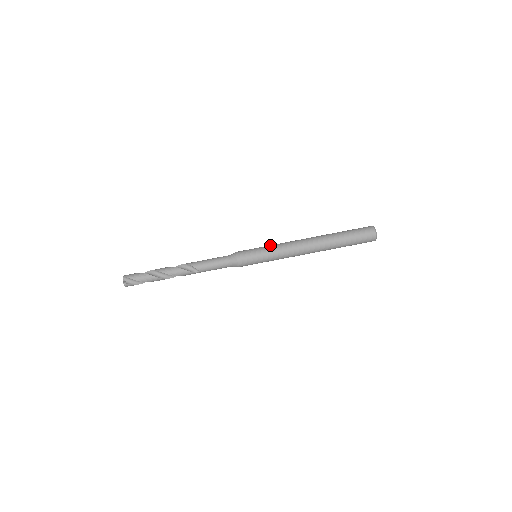
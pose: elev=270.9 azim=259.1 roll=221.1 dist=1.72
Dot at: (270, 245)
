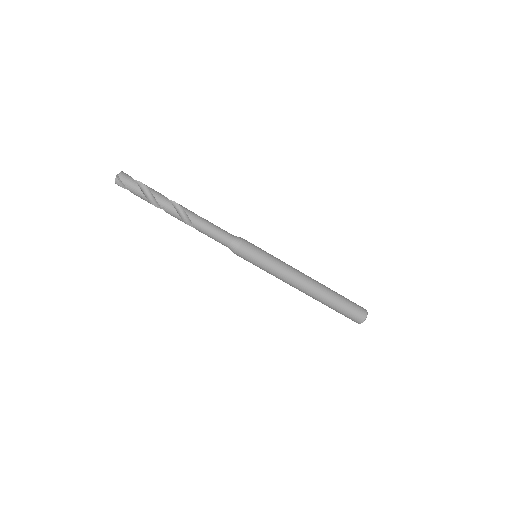
Dot at: (275, 262)
